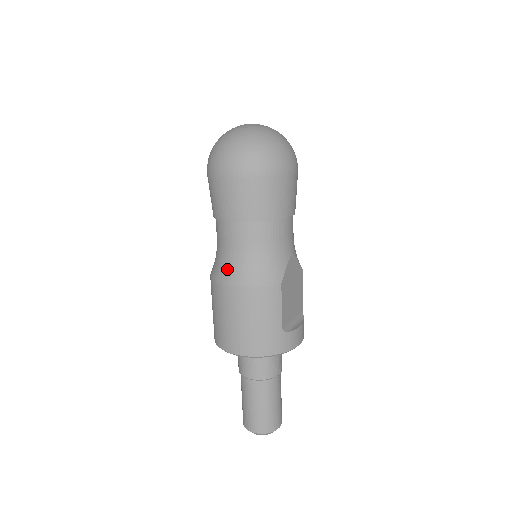
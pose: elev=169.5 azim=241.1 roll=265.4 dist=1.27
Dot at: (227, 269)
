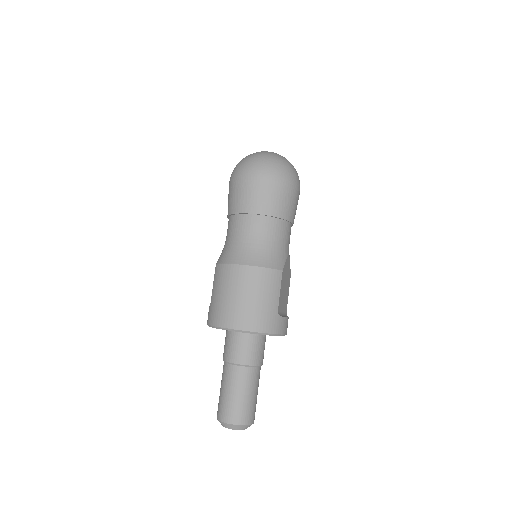
Dot at: (239, 253)
